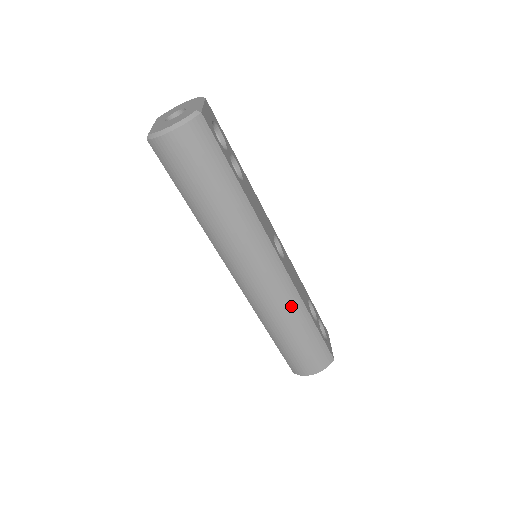
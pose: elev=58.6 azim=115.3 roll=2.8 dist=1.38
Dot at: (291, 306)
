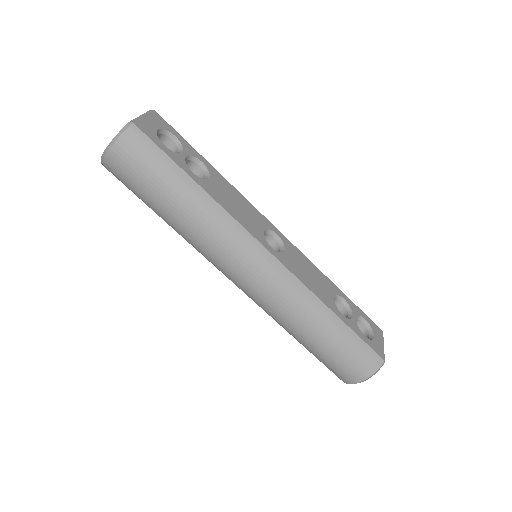
Dot at: (301, 303)
